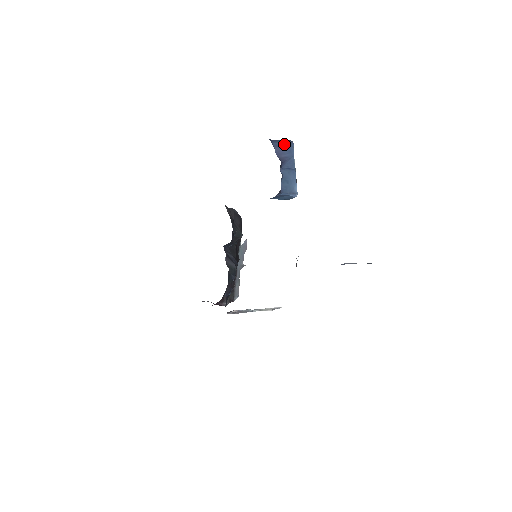
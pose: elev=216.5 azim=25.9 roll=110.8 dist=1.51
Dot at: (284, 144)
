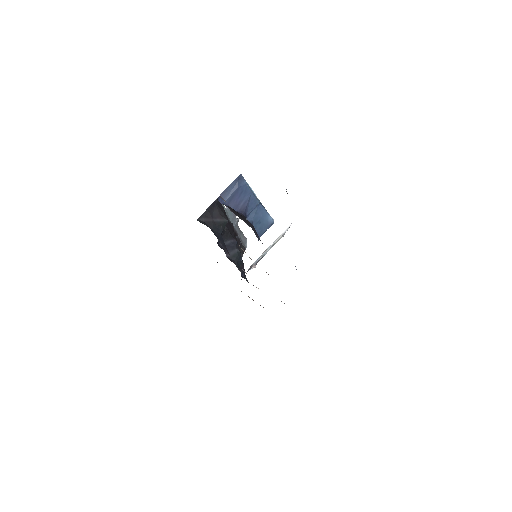
Dot at: (236, 191)
